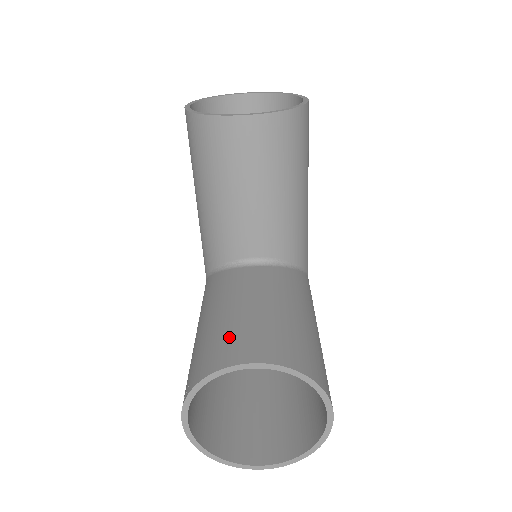
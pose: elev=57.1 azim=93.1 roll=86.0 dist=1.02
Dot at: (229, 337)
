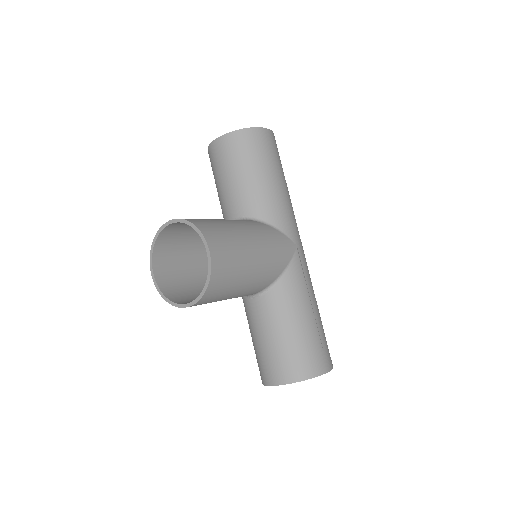
Dot at: (263, 365)
